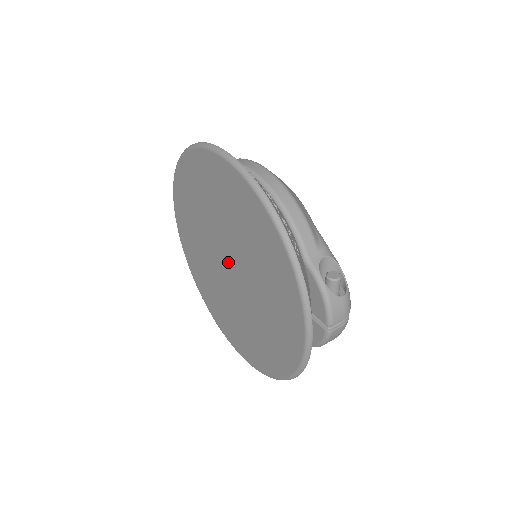
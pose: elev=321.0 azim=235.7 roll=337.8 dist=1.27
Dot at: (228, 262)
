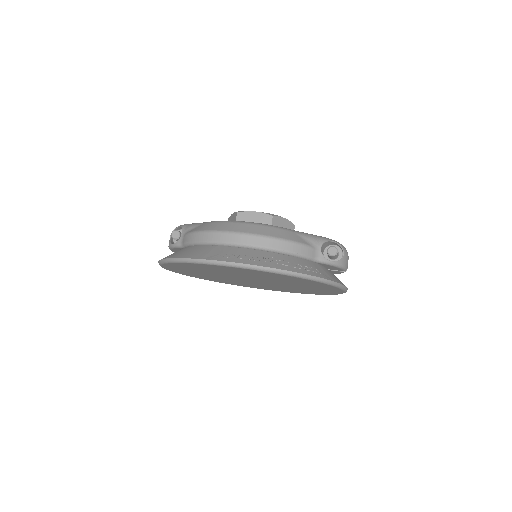
Dot at: (251, 280)
